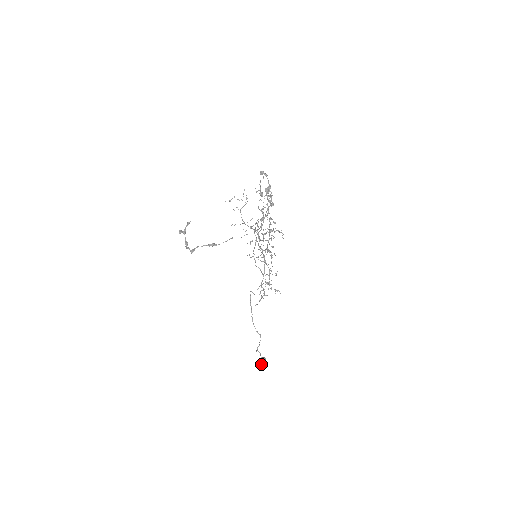
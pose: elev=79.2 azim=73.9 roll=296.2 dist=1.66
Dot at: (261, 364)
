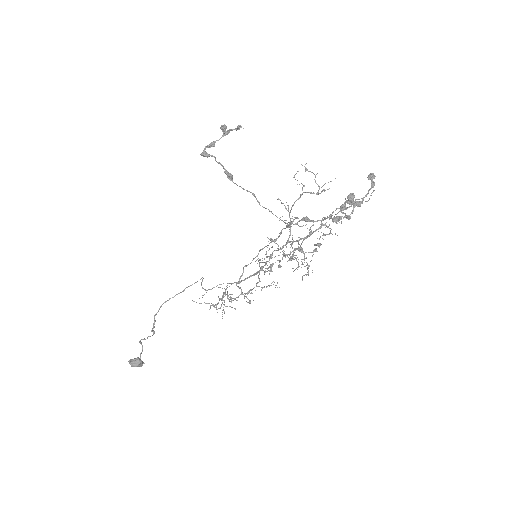
Dot at: (131, 362)
